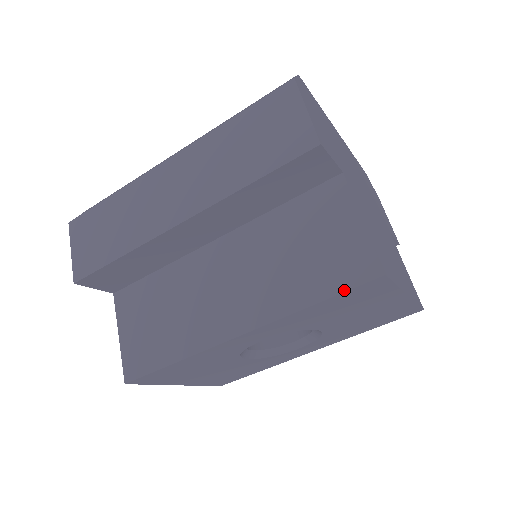
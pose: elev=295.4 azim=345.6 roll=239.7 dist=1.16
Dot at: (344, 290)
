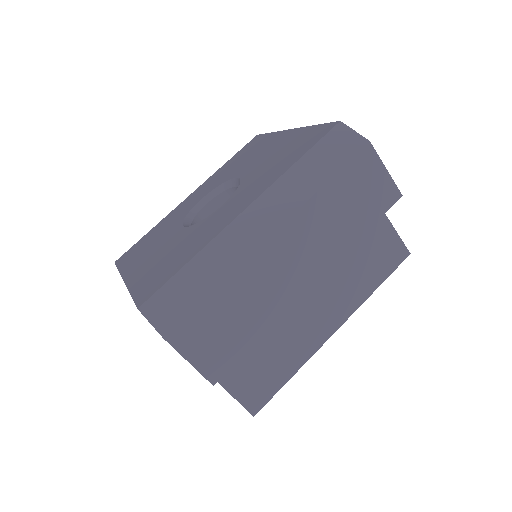
Dot at: (392, 272)
